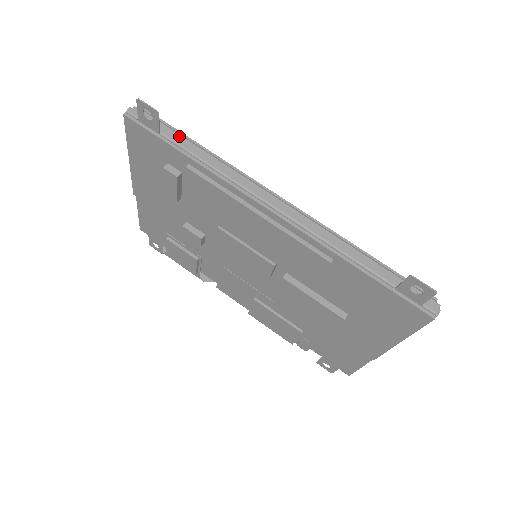
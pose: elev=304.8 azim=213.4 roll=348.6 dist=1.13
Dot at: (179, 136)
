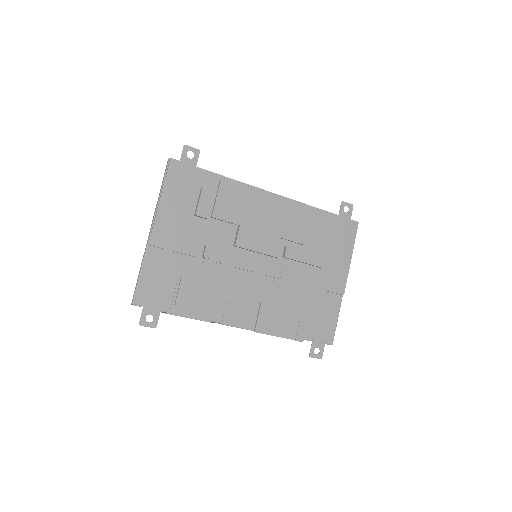
Dot at: occluded
